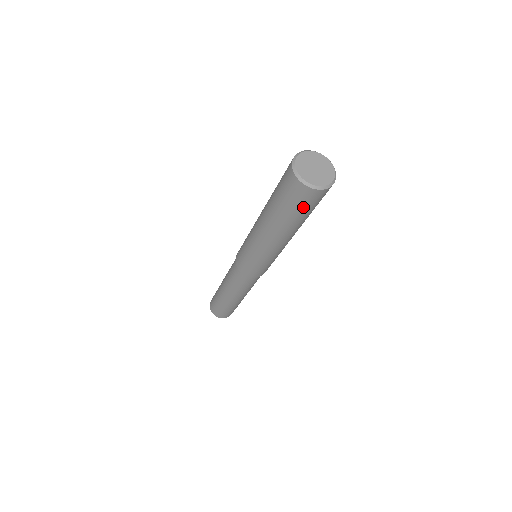
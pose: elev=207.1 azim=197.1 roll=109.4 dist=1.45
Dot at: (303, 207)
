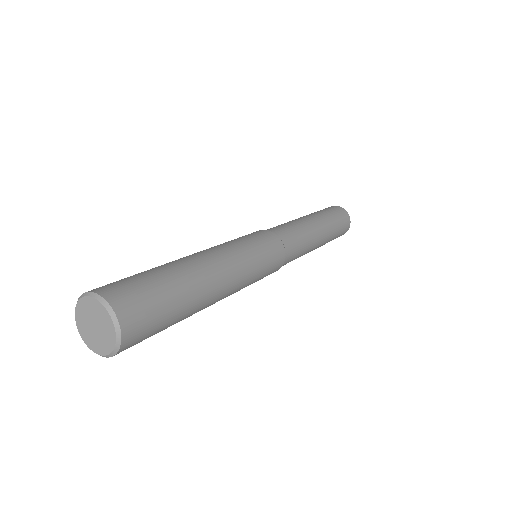
Dot at: (148, 337)
